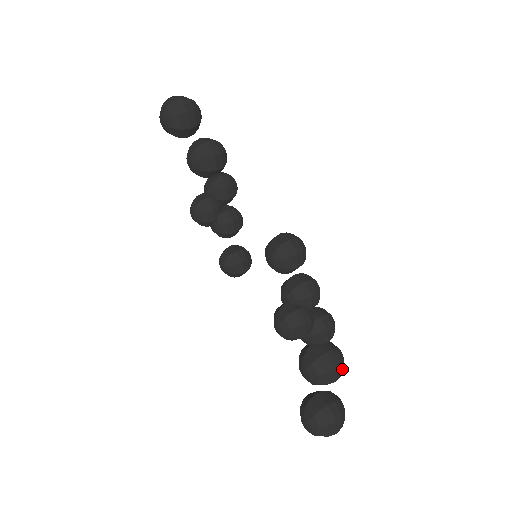
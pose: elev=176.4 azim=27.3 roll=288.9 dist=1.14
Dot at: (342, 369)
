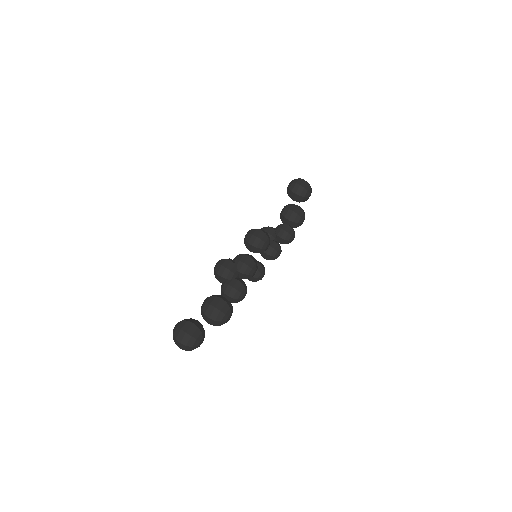
Dot at: (219, 318)
